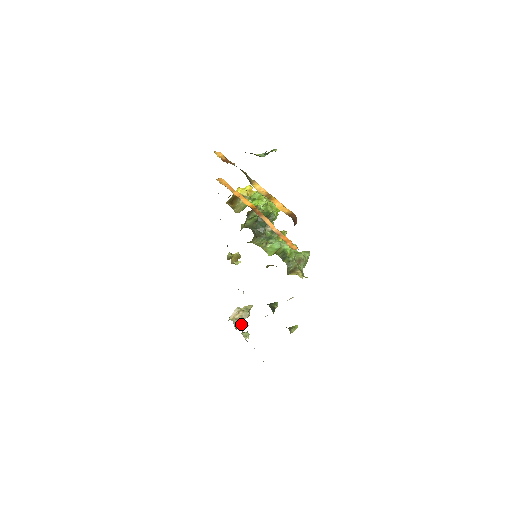
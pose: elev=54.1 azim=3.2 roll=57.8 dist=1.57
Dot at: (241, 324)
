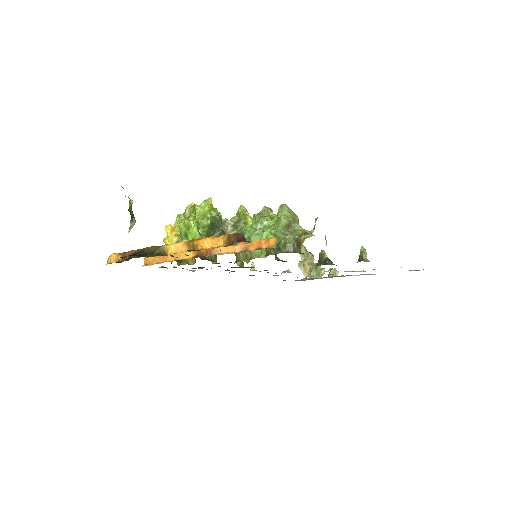
Dot at: (318, 270)
